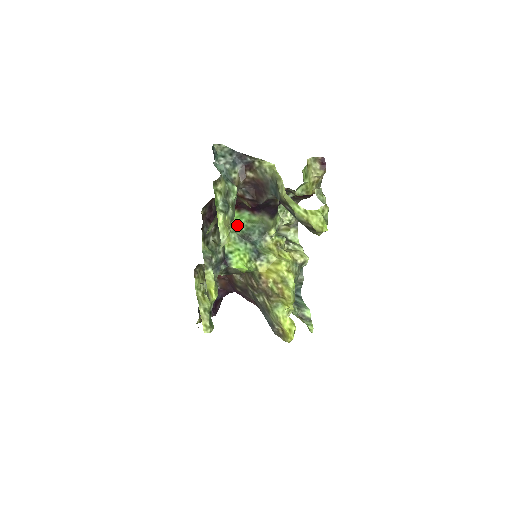
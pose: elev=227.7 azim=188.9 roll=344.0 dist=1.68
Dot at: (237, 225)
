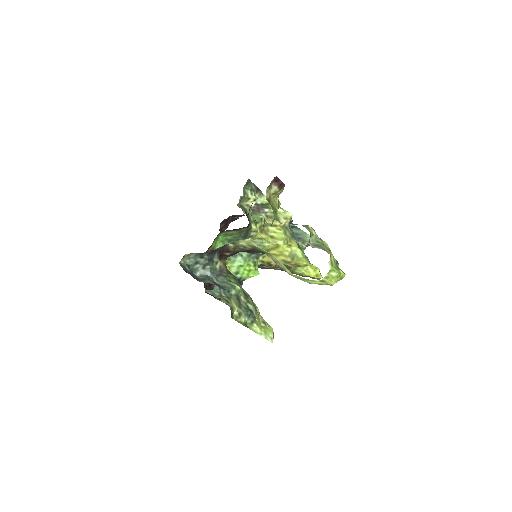
Dot at: (219, 245)
